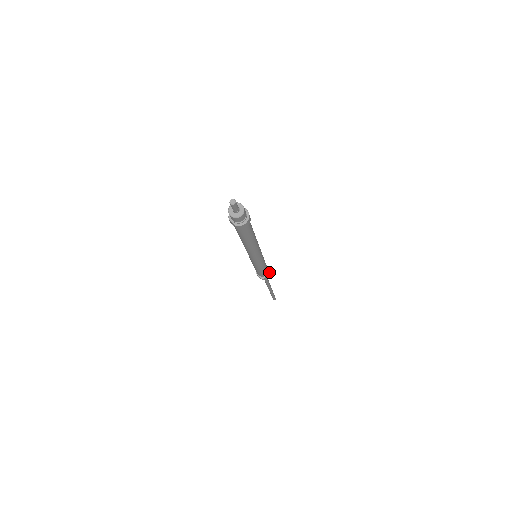
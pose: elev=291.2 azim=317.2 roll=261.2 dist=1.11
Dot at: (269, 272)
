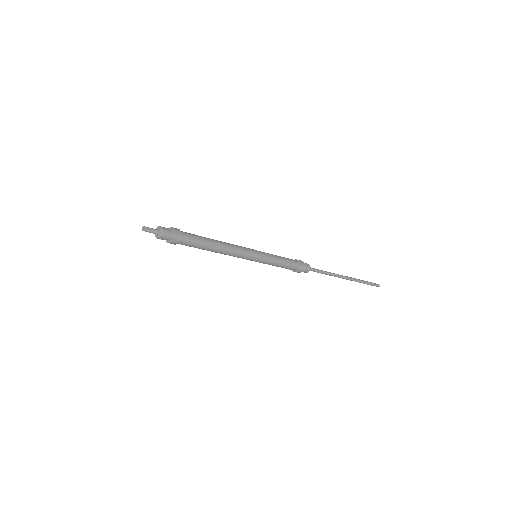
Dot at: (300, 268)
